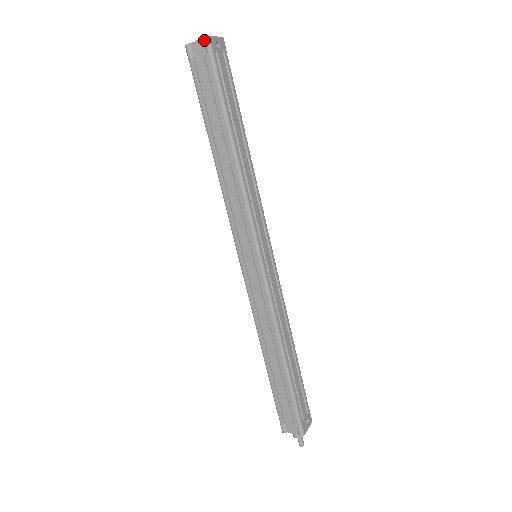
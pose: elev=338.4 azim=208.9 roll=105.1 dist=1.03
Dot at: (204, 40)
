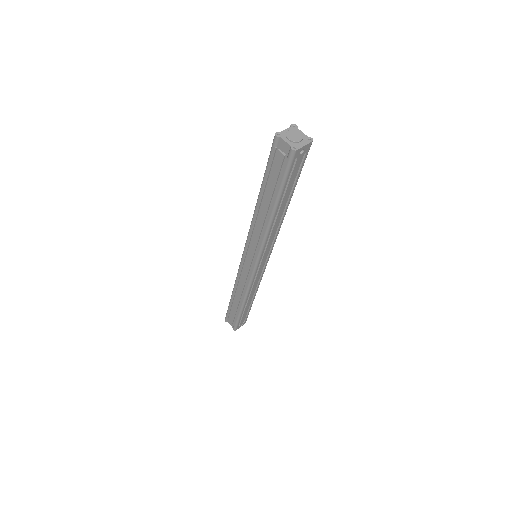
Dot at: (290, 150)
